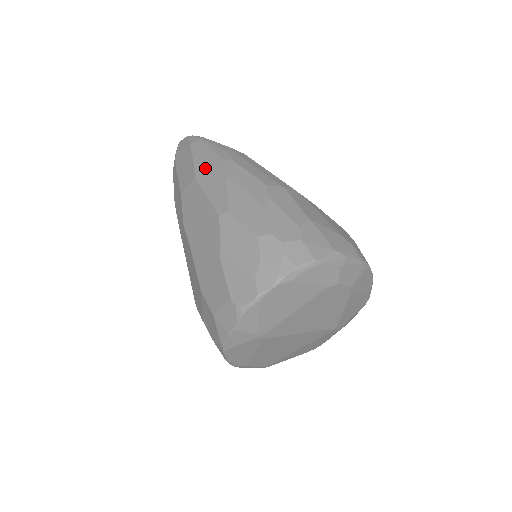
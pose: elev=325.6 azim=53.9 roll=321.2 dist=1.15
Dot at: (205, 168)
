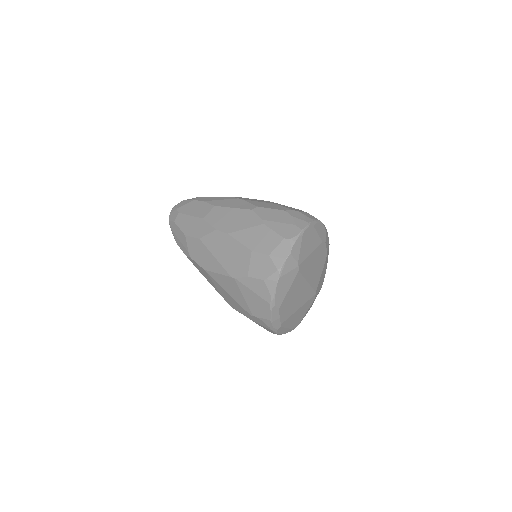
Dot at: (220, 201)
